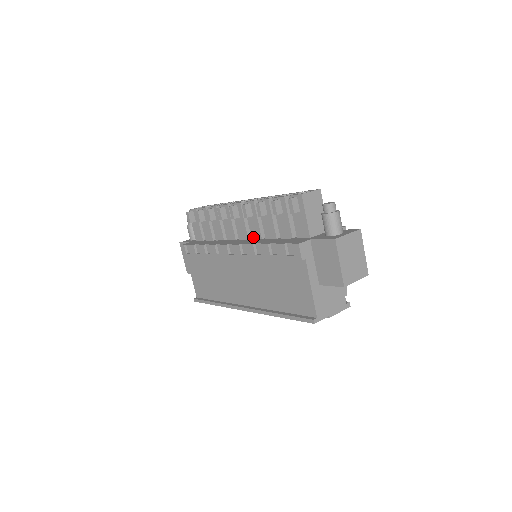
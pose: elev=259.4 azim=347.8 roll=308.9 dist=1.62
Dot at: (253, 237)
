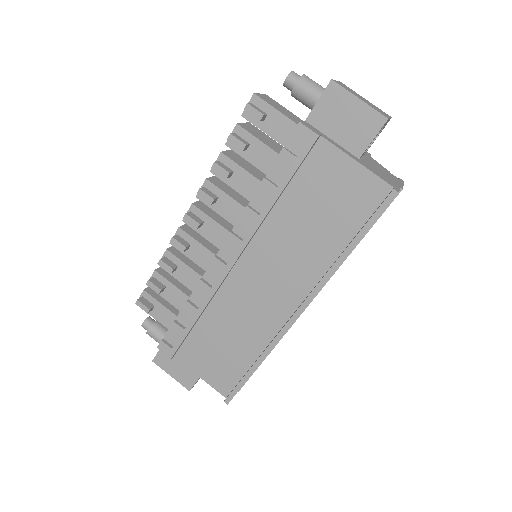
Dot at: occluded
